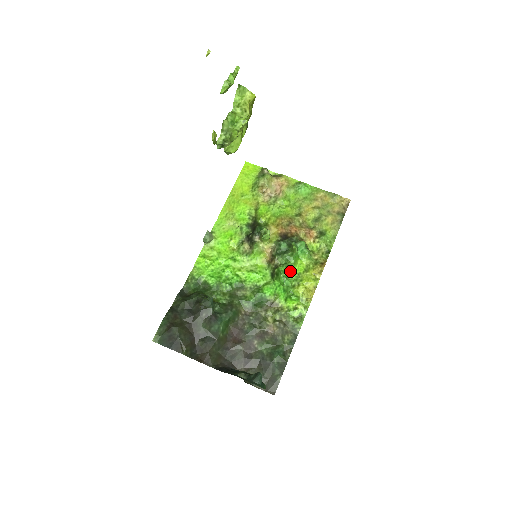
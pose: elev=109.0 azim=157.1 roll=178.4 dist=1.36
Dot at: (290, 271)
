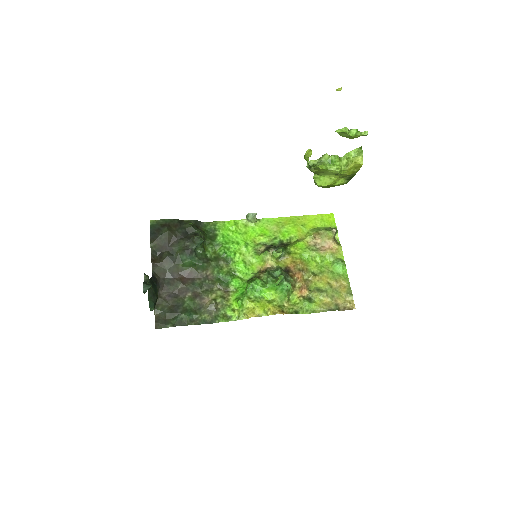
Dot at: (260, 288)
